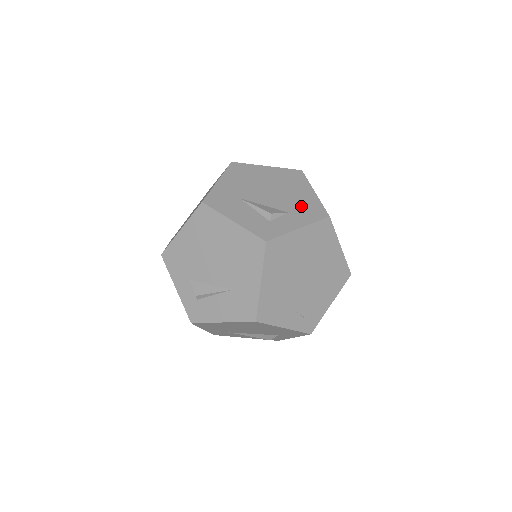
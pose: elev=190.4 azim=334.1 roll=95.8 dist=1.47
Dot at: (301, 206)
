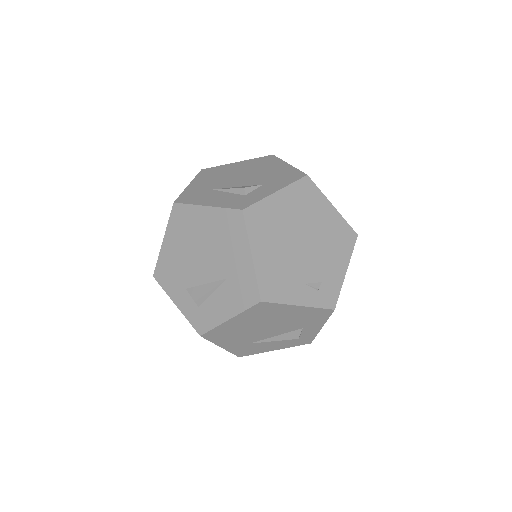
Dot at: (276, 177)
